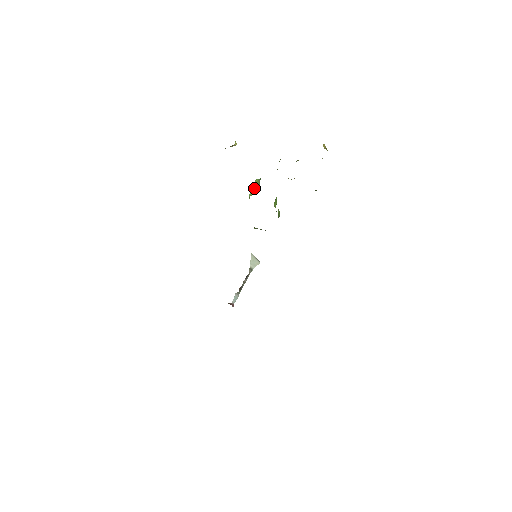
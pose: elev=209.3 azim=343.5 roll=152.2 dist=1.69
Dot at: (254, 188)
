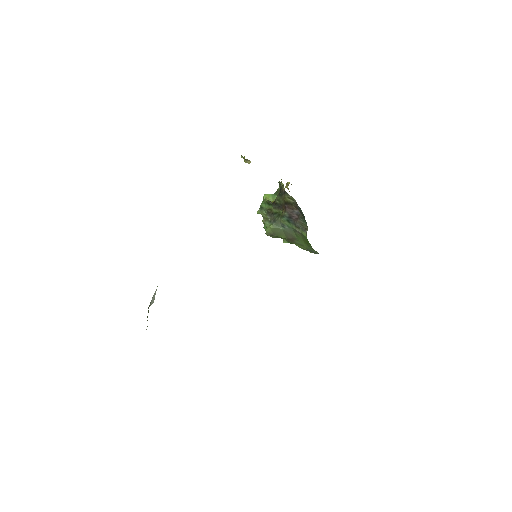
Dot at: (267, 199)
